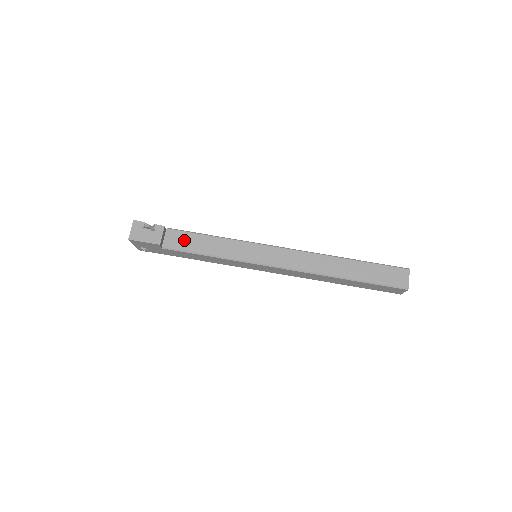
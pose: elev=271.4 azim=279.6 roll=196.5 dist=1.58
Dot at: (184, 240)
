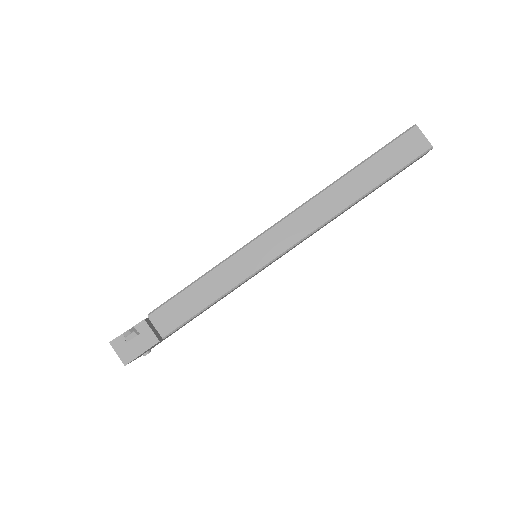
Dot at: (175, 311)
